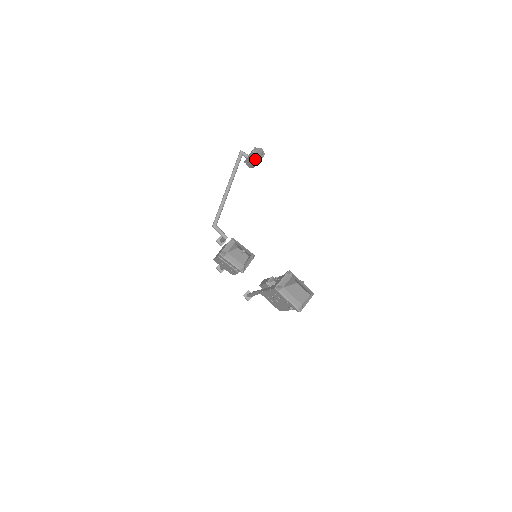
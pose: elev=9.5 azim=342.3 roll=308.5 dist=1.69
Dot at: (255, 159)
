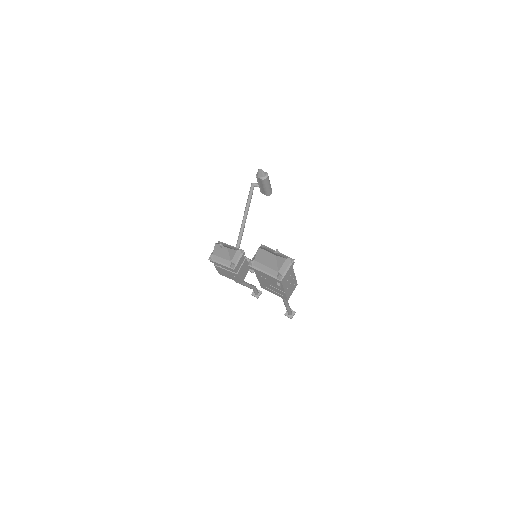
Dot at: (262, 183)
